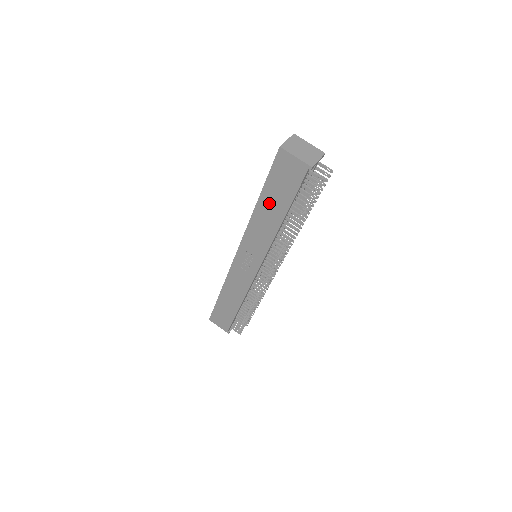
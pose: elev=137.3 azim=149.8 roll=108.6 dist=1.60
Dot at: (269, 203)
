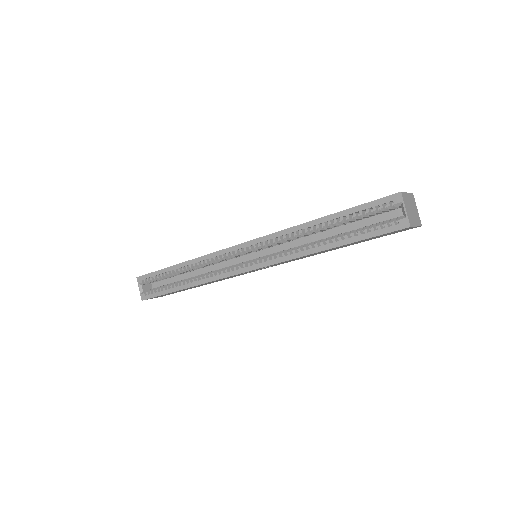
Dot at: occluded
